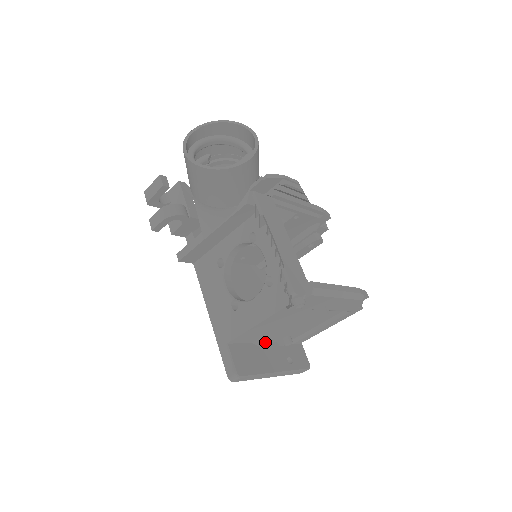
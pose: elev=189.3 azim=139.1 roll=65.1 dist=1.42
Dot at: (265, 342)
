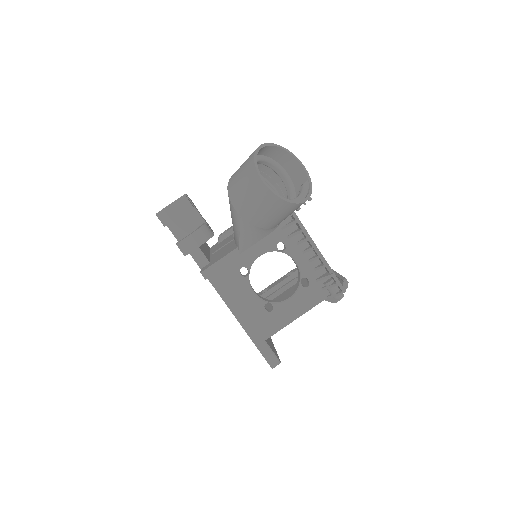
Dot at: occluded
